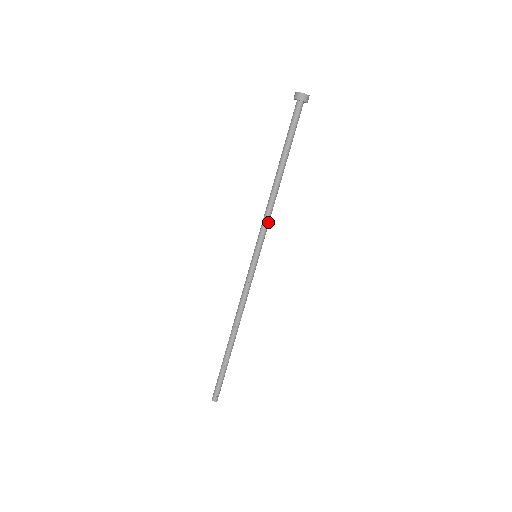
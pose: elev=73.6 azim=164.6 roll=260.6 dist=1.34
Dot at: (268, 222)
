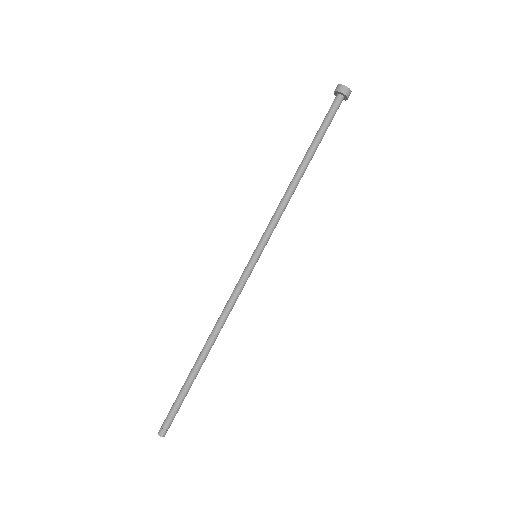
Dot at: (278, 218)
